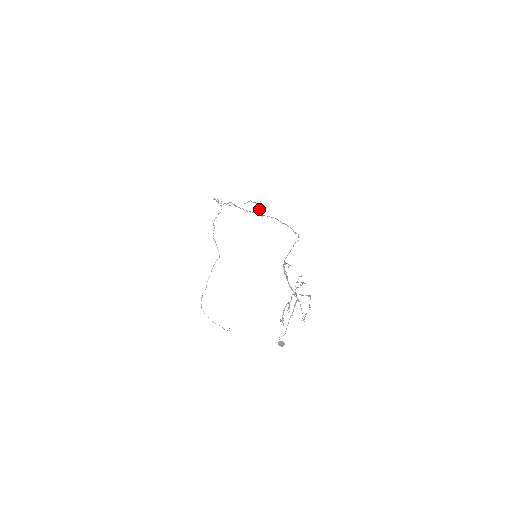
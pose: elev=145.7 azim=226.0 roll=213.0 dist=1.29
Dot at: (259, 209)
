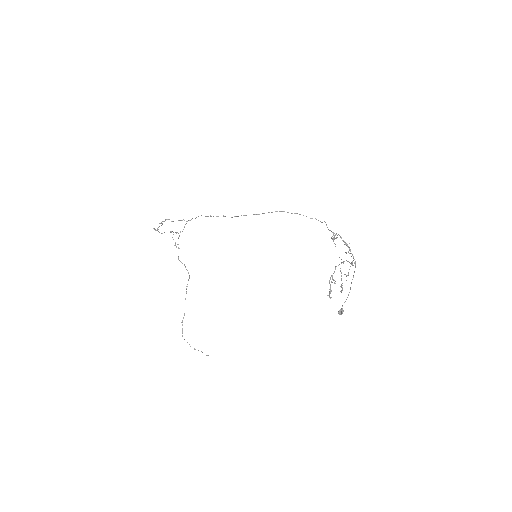
Dot at: occluded
